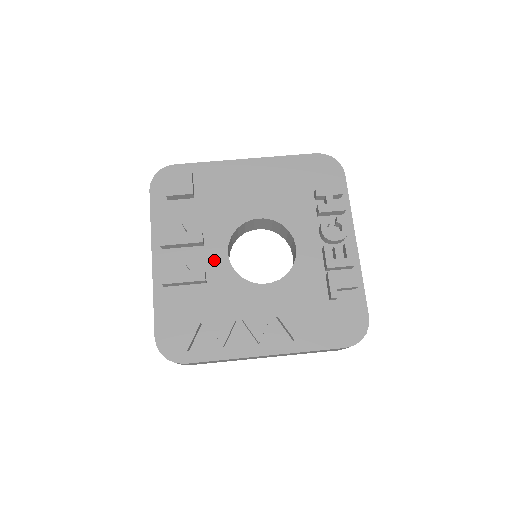
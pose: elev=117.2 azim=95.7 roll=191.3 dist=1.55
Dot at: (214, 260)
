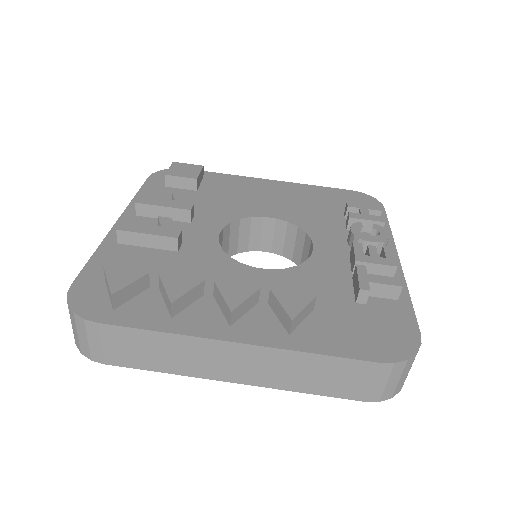
Dot at: (198, 236)
